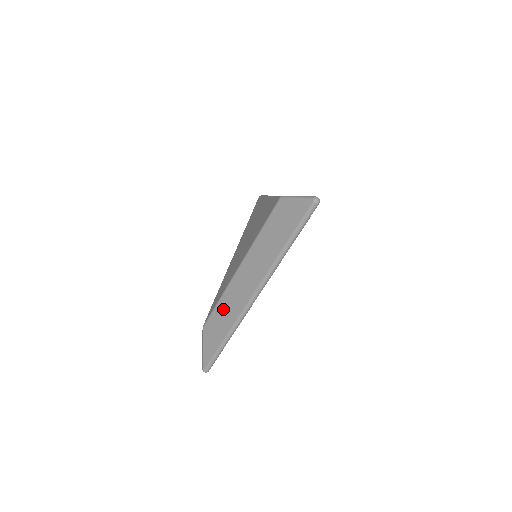
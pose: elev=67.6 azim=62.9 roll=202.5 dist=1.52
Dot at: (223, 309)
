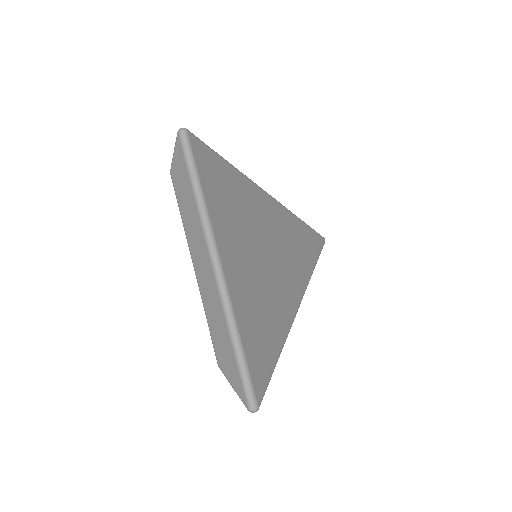
Dot at: occluded
